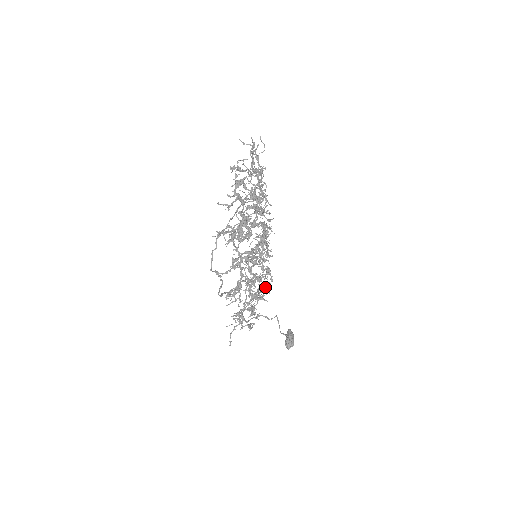
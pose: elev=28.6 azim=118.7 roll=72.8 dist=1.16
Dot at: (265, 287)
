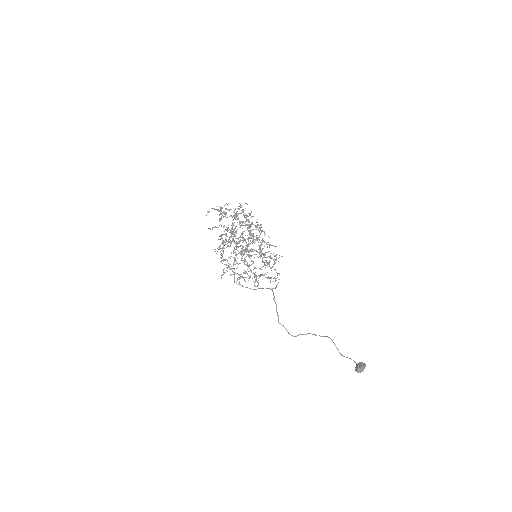
Dot at: (273, 278)
